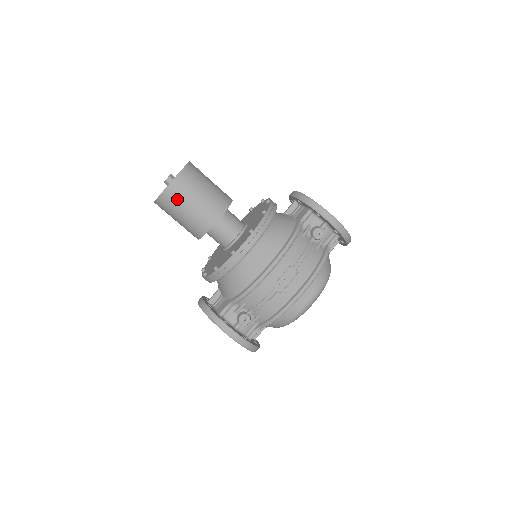
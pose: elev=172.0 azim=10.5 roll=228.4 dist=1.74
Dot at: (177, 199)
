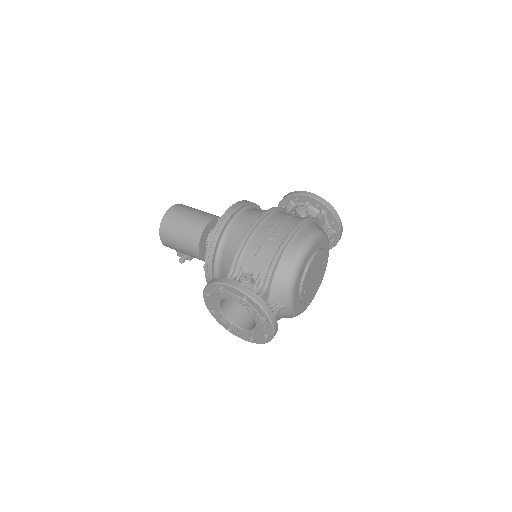
Dot at: (175, 217)
